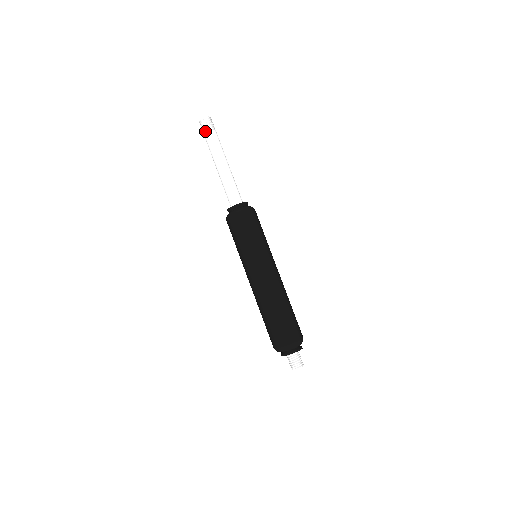
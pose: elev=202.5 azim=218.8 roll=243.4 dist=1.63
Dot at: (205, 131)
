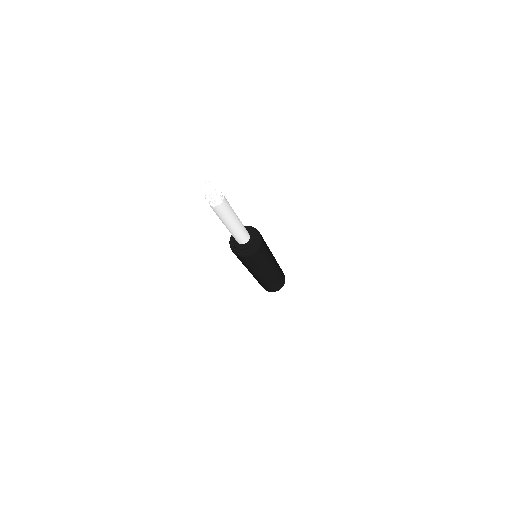
Dot at: (213, 204)
